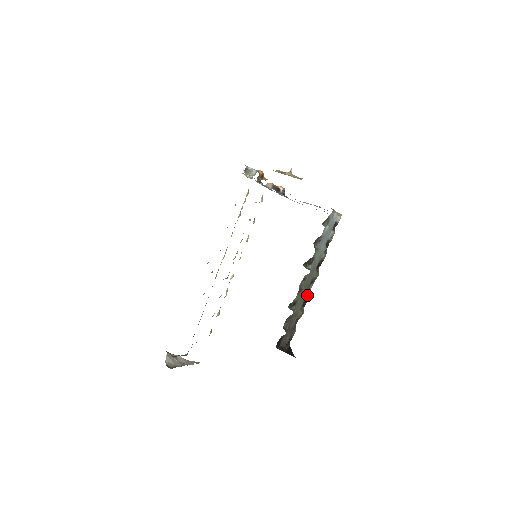
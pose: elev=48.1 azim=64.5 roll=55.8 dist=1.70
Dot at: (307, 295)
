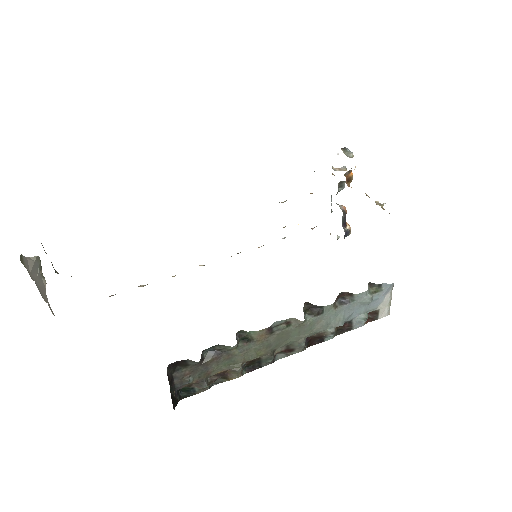
Dot at: (268, 355)
